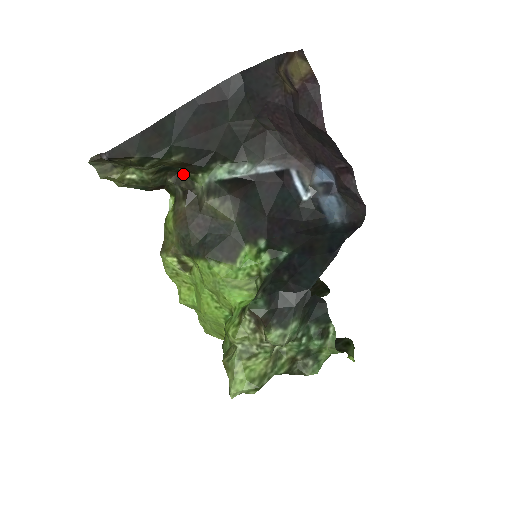
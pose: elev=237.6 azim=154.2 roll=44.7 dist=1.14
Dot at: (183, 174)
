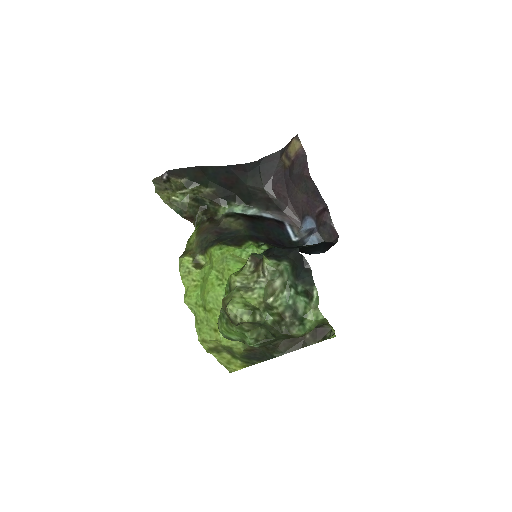
Dot at: (210, 209)
